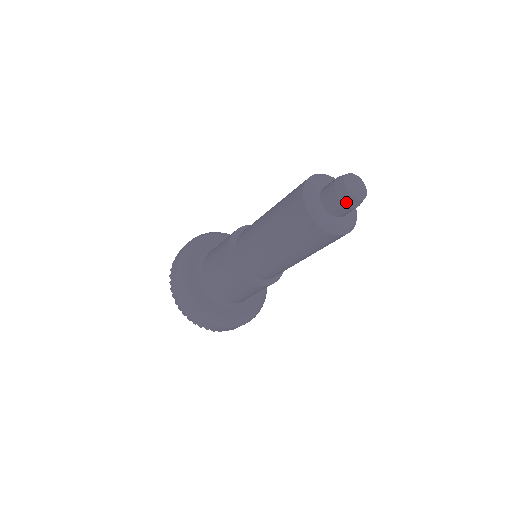
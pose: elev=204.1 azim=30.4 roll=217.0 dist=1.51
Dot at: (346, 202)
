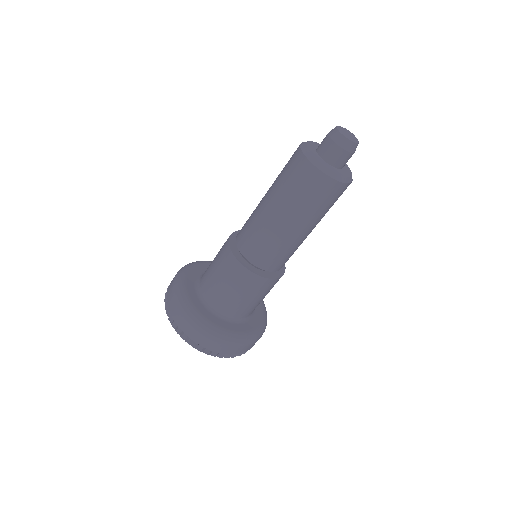
Dot at: (352, 150)
